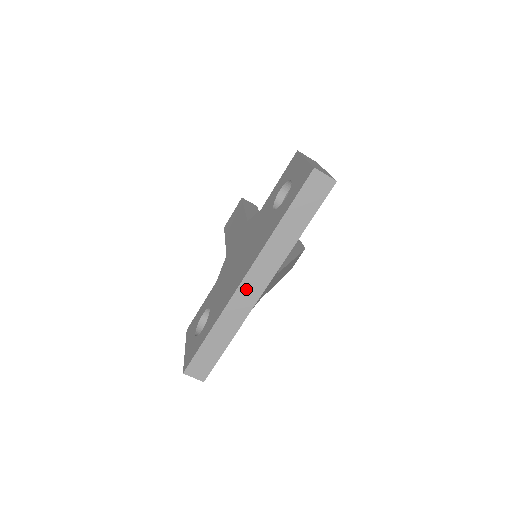
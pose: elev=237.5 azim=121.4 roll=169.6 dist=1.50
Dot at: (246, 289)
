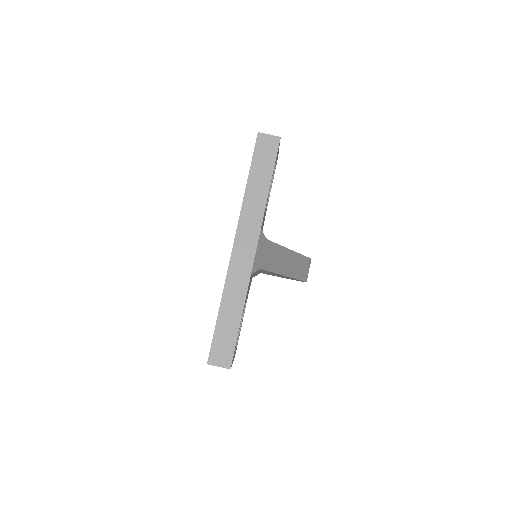
Dot at: (239, 255)
